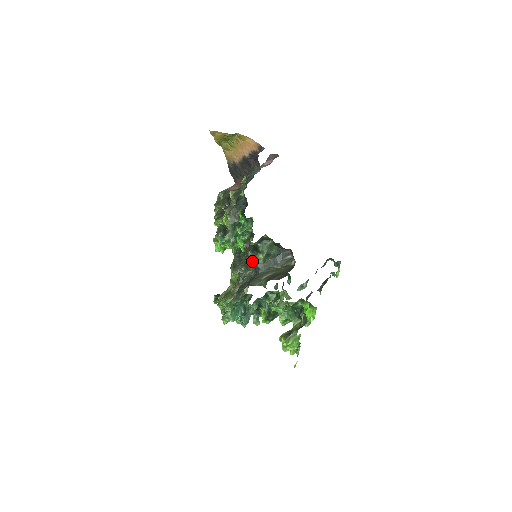
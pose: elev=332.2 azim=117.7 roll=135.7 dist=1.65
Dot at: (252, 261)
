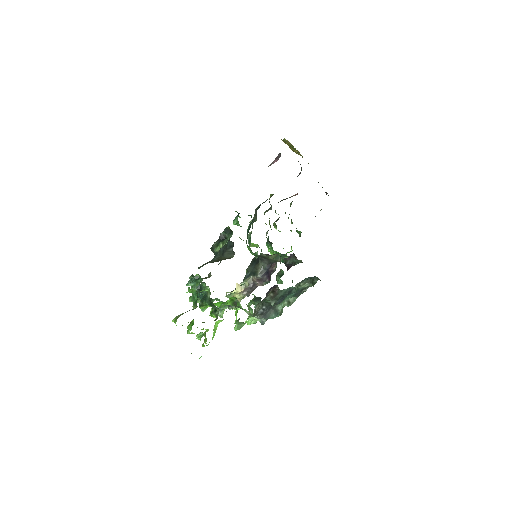
Dot at: (214, 248)
